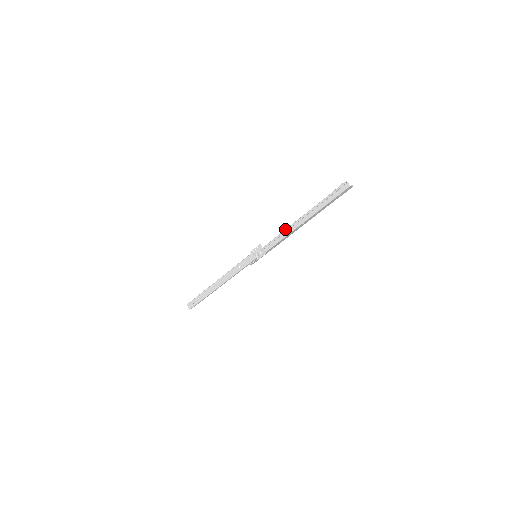
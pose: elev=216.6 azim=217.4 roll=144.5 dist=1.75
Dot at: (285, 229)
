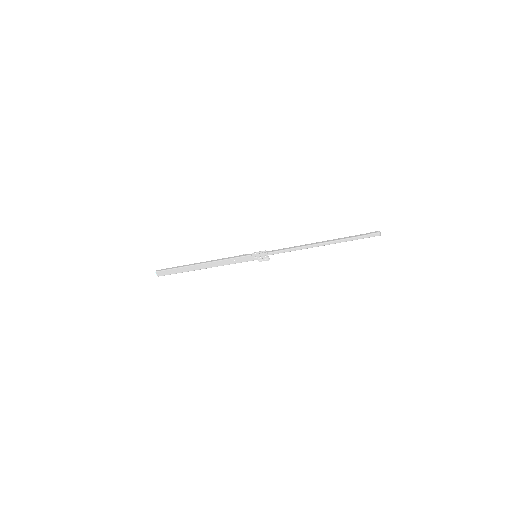
Dot at: (299, 247)
